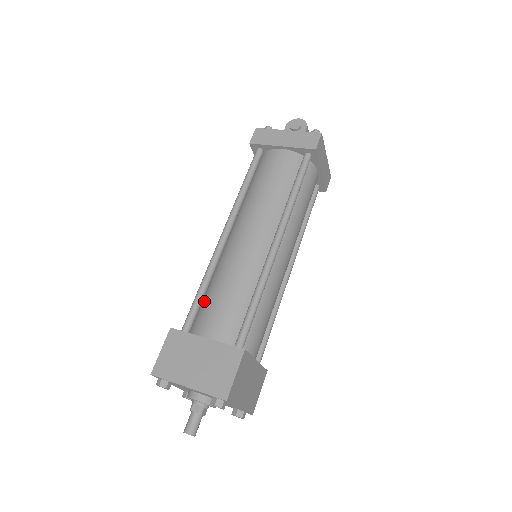
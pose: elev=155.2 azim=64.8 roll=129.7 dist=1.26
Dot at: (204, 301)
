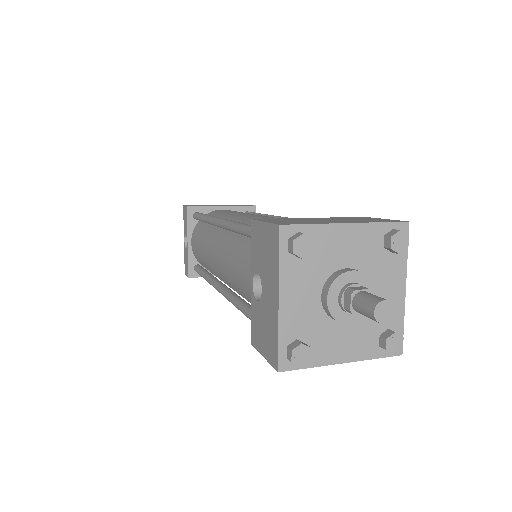
Dot at: occluded
